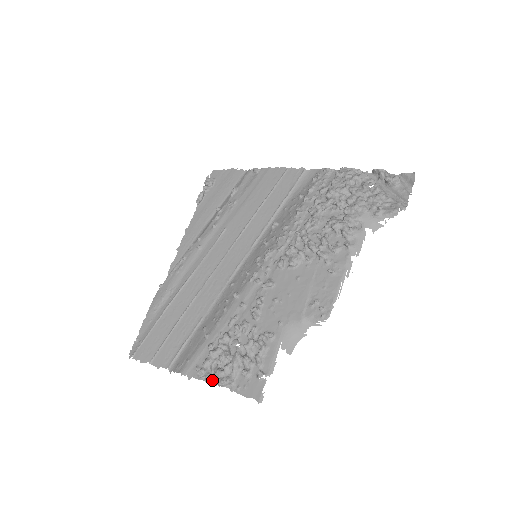
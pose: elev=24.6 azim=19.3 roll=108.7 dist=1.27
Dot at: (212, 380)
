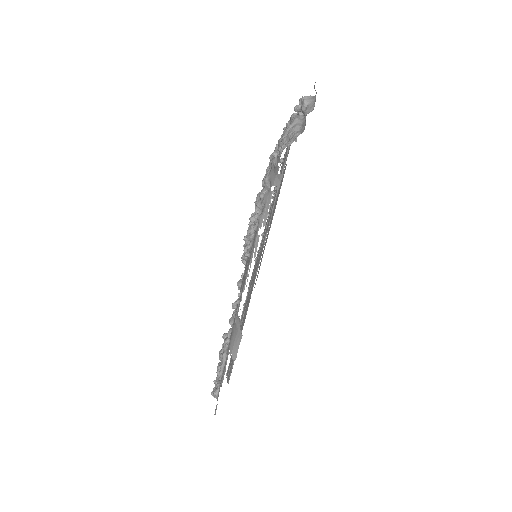
Dot at: occluded
